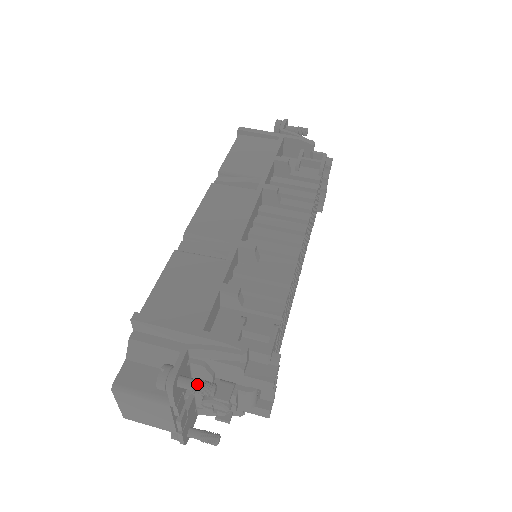
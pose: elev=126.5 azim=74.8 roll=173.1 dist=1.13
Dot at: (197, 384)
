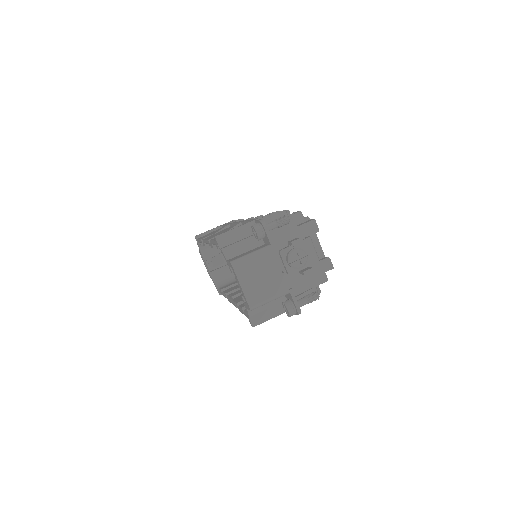
Dot at: (276, 219)
